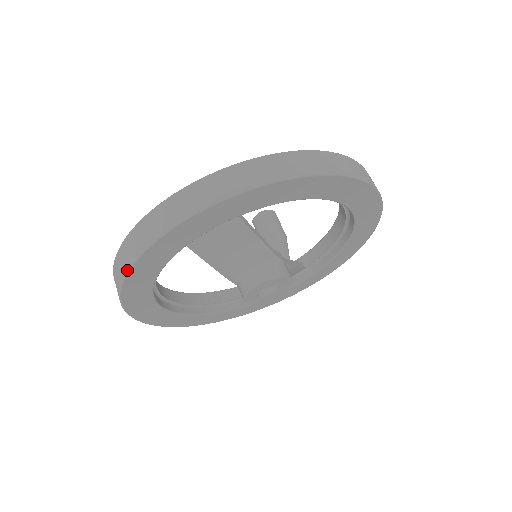
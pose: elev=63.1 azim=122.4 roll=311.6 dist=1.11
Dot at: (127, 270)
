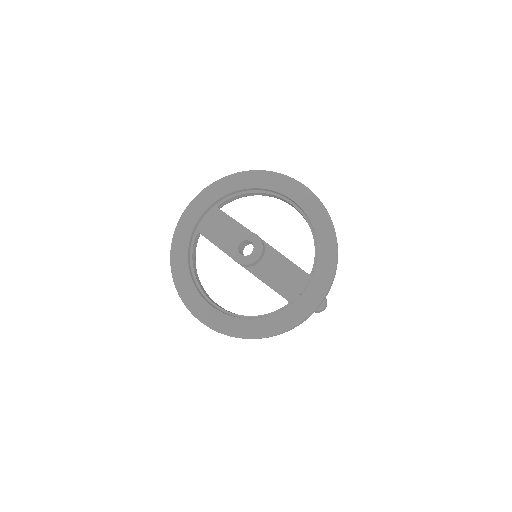
Dot at: (171, 245)
